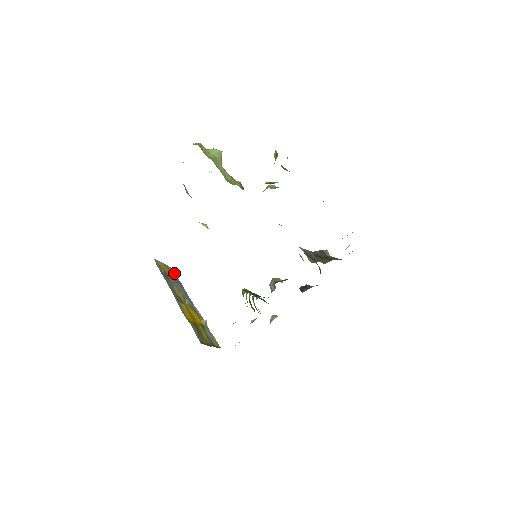
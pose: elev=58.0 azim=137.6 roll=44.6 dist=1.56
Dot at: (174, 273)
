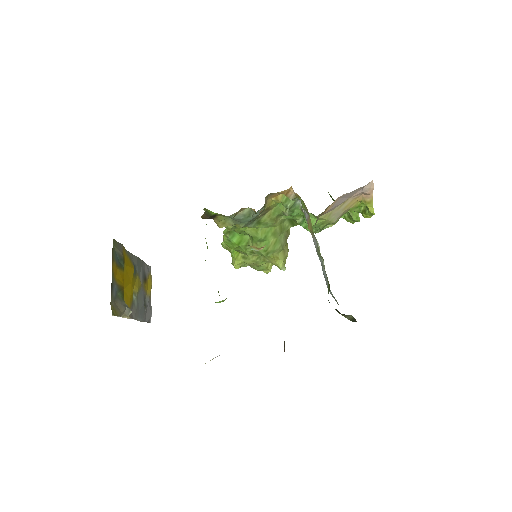
Dot at: (148, 316)
